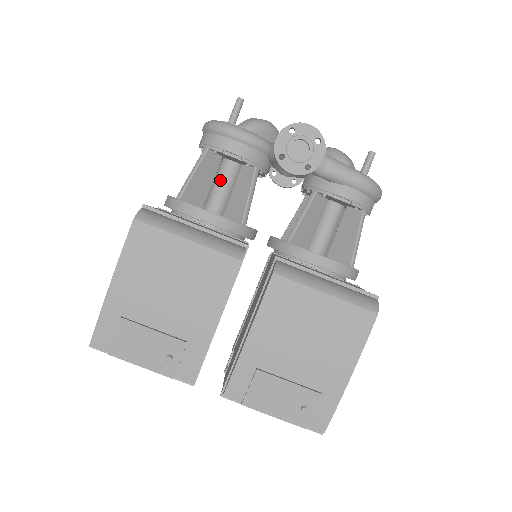
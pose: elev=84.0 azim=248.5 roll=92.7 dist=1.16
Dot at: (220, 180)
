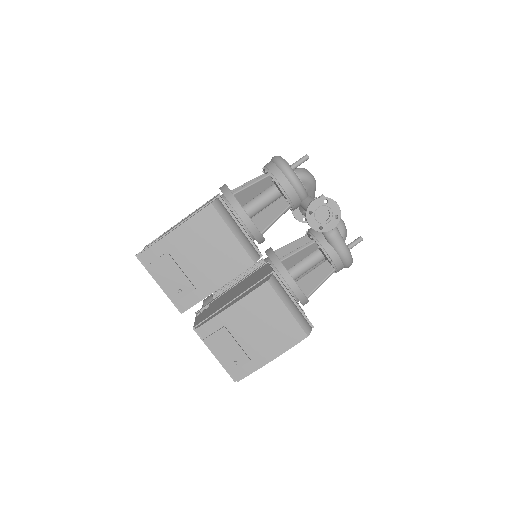
Dot at: (263, 196)
